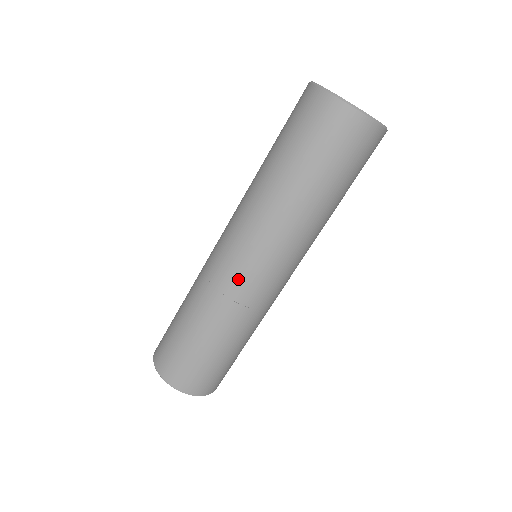
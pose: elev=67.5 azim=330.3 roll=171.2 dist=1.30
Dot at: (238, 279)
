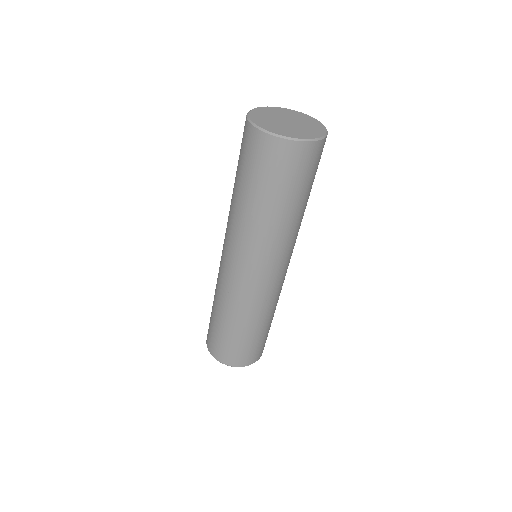
Dot at: (277, 285)
